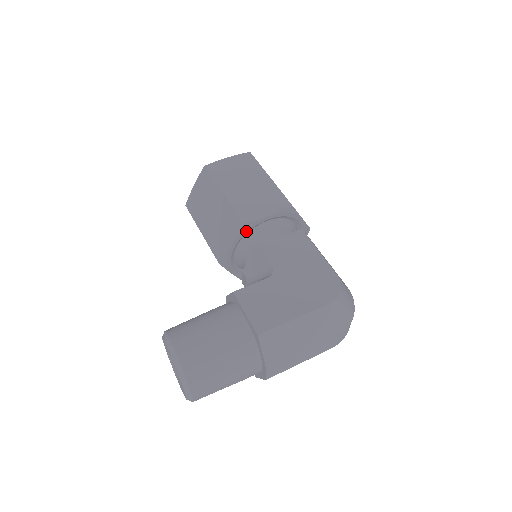
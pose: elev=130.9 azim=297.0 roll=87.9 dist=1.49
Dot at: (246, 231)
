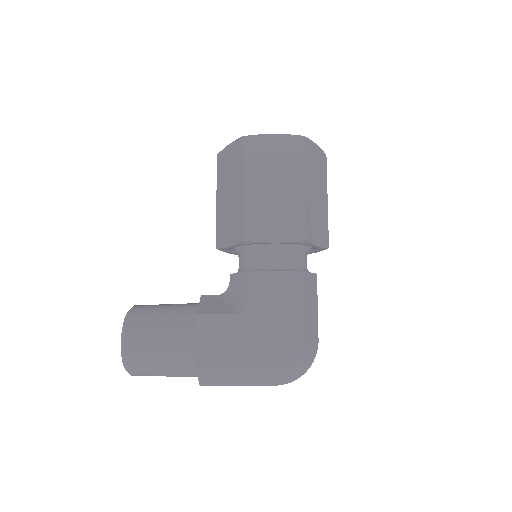
Dot at: (246, 244)
